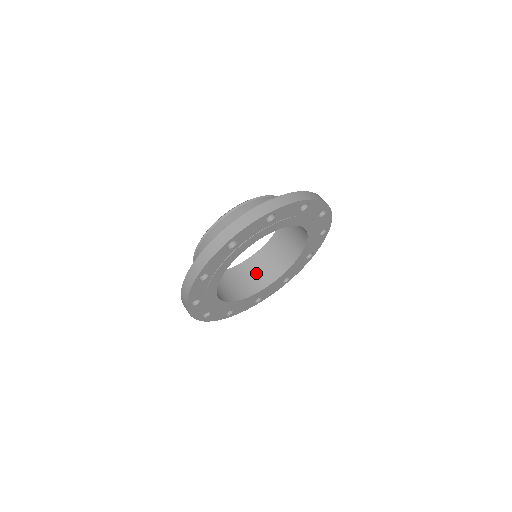
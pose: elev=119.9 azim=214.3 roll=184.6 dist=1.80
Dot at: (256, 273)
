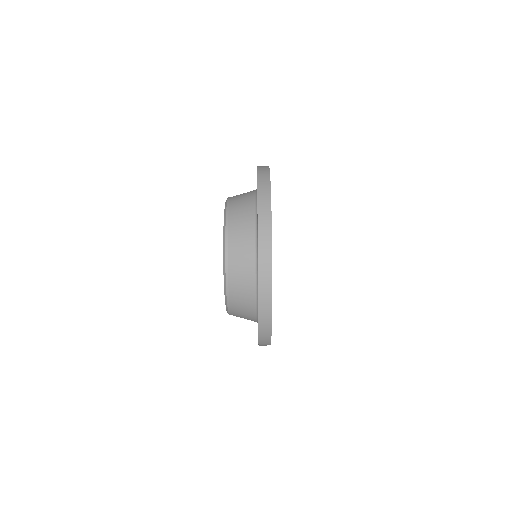
Dot at: occluded
